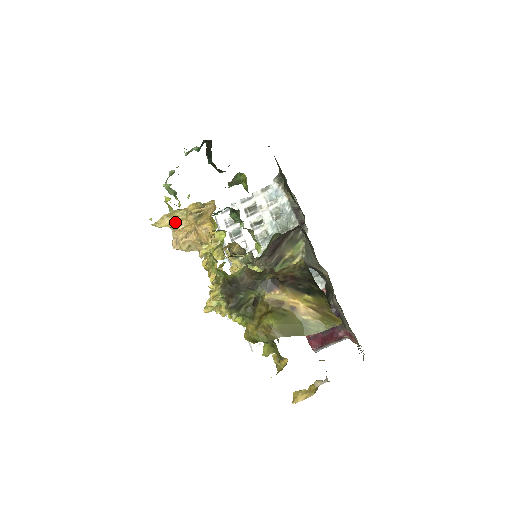
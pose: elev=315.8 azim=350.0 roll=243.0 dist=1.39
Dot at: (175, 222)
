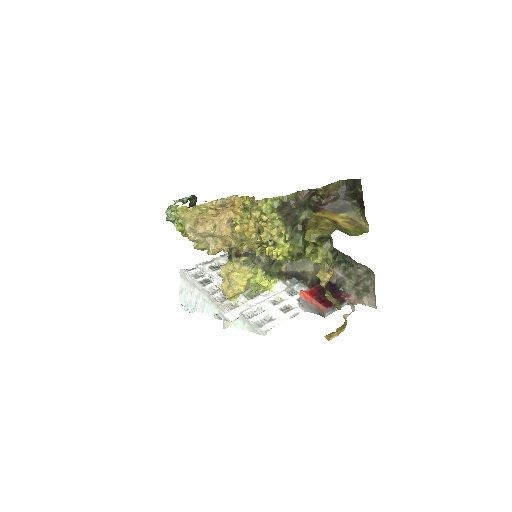
Dot at: (196, 215)
